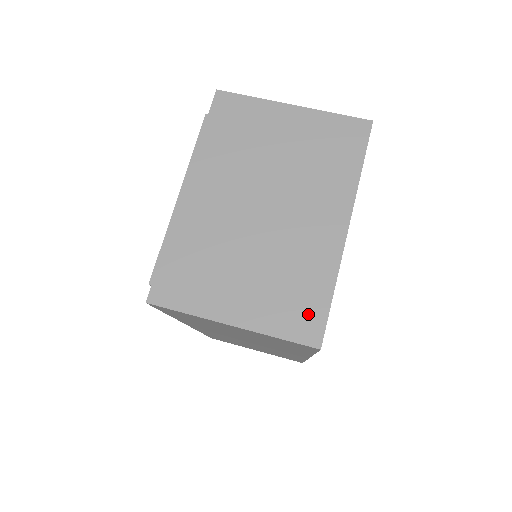
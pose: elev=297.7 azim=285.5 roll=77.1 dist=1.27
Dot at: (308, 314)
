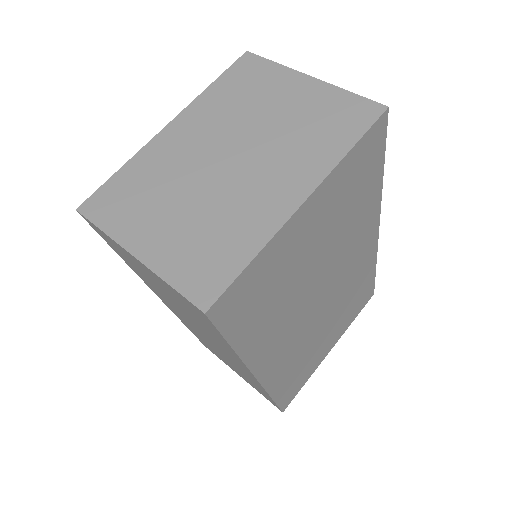
Dot at: (213, 272)
